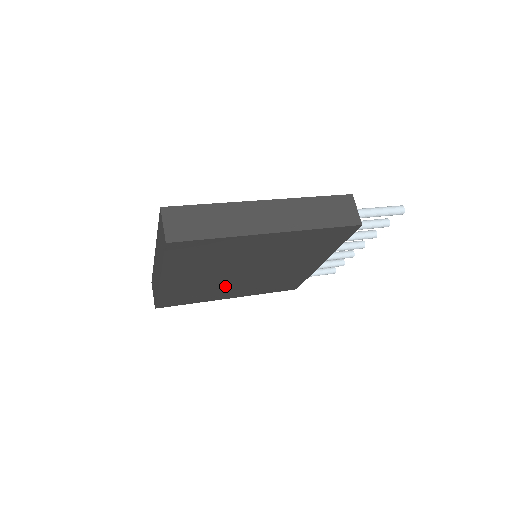
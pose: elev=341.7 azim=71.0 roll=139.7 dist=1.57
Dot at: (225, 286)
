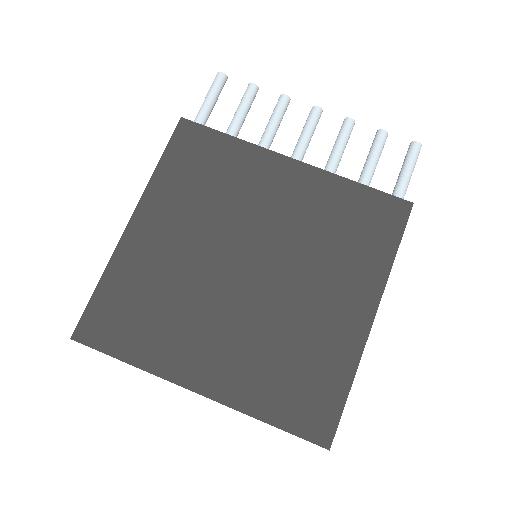
Dot at: occluded
